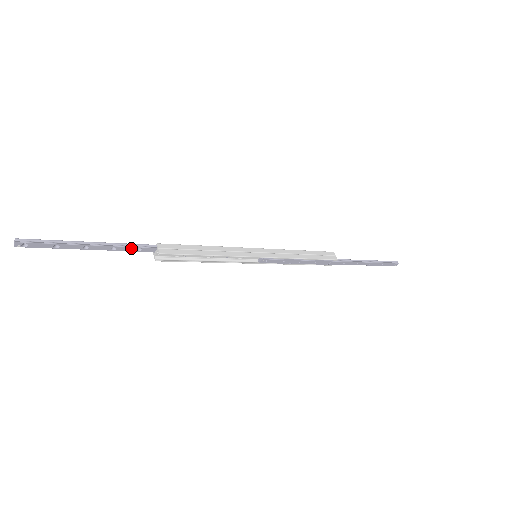
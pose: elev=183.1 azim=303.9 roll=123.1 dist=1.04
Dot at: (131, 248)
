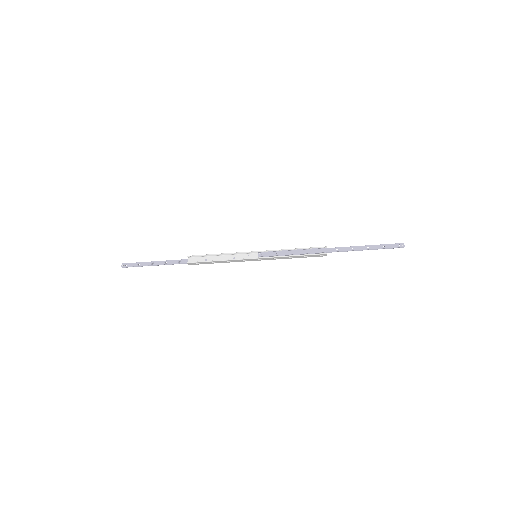
Dot at: (175, 261)
